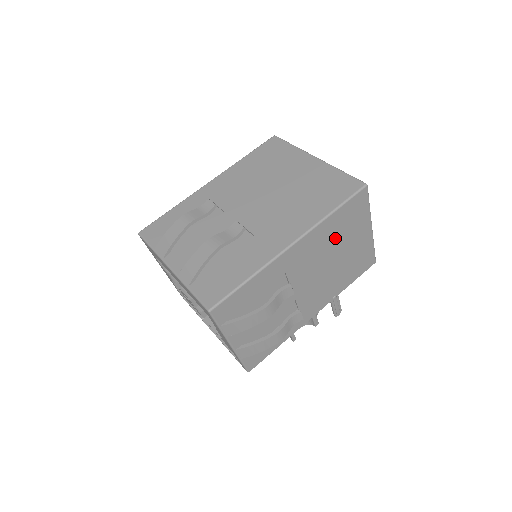
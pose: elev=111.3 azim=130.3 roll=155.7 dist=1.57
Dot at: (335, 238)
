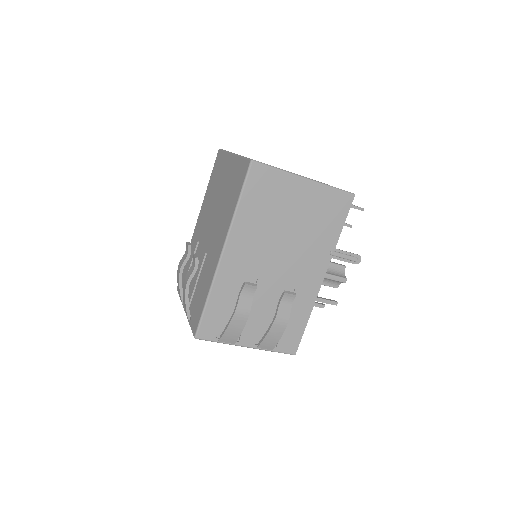
Dot at: (267, 218)
